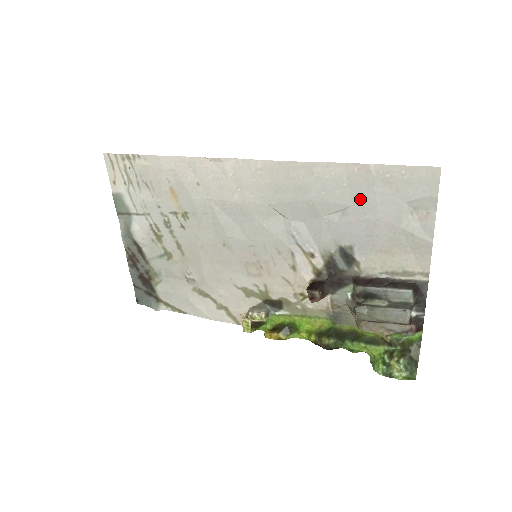
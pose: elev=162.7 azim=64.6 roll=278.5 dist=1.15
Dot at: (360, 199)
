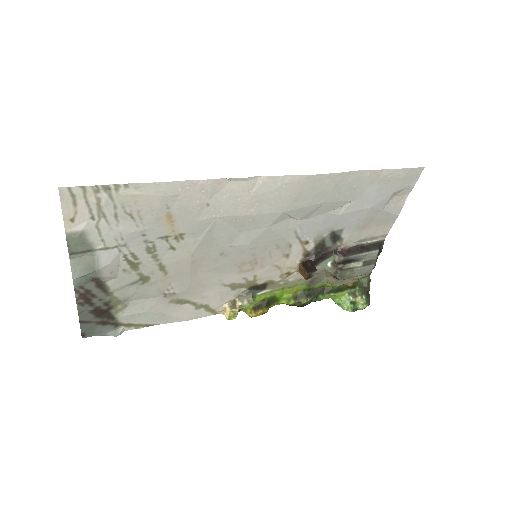
Dot at: (363, 195)
